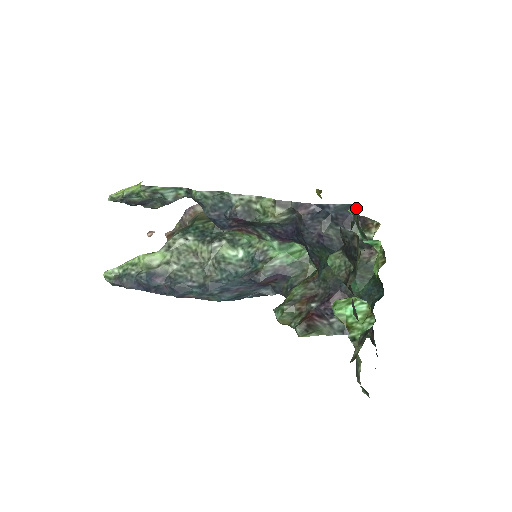
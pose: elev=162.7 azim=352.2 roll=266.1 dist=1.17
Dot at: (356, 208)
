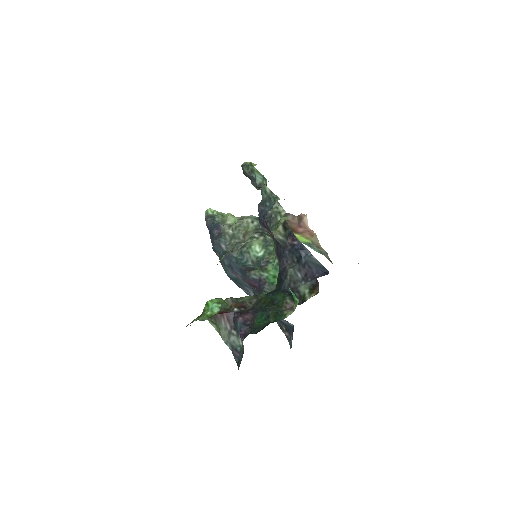
Dot at: (325, 272)
